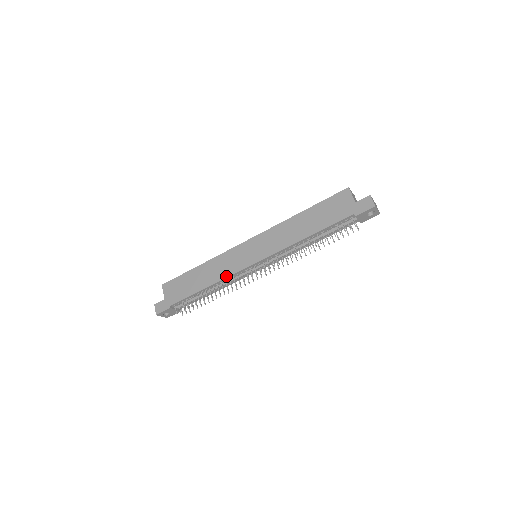
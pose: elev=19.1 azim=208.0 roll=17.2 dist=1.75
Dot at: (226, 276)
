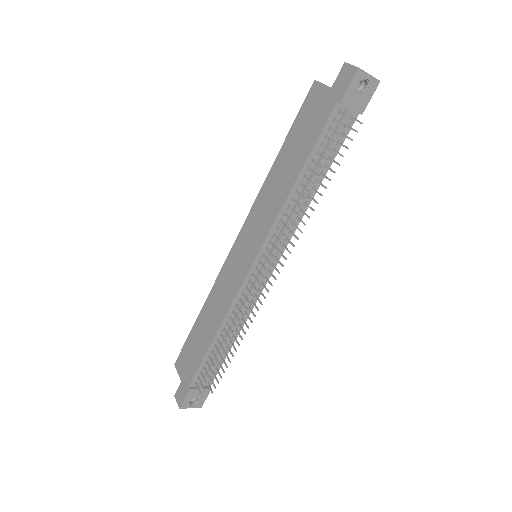
Dot at: (229, 304)
